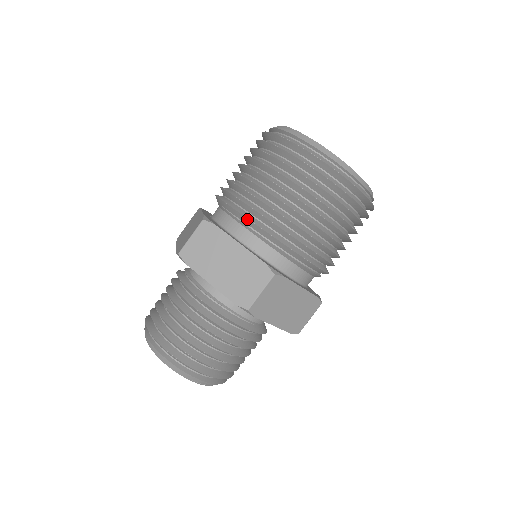
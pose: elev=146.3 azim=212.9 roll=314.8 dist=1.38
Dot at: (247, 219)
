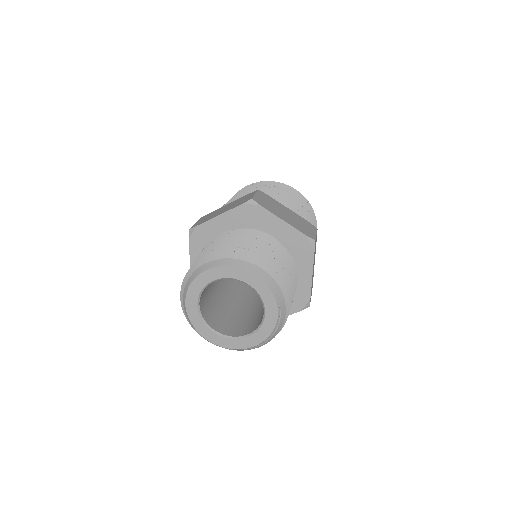
Dot at: (283, 201)
